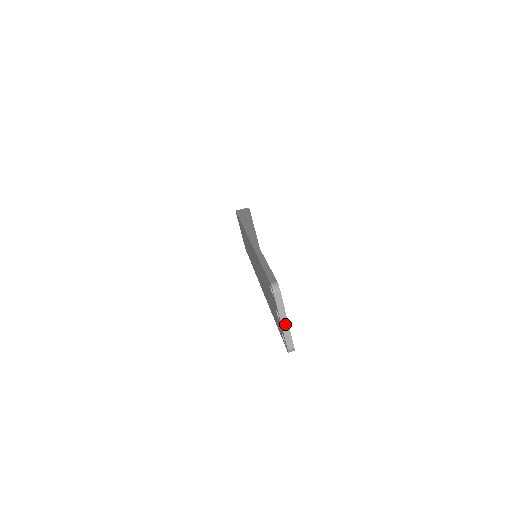
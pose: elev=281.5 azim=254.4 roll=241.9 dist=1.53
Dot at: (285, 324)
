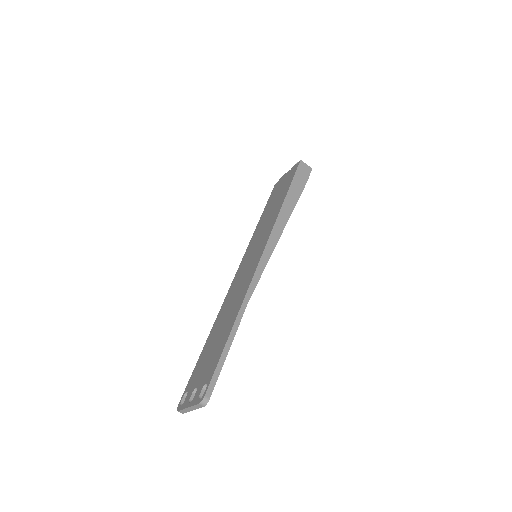
Dot at: (189, 409)
